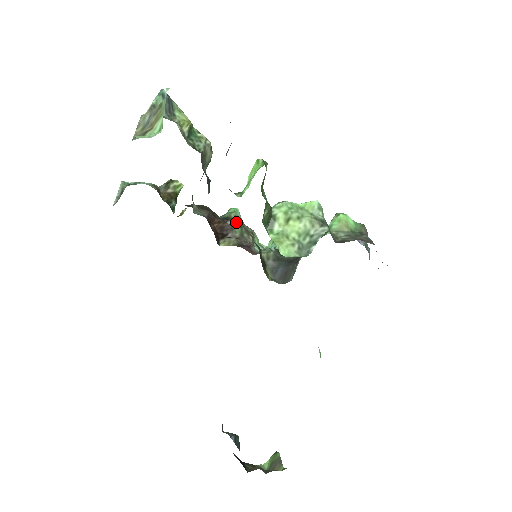
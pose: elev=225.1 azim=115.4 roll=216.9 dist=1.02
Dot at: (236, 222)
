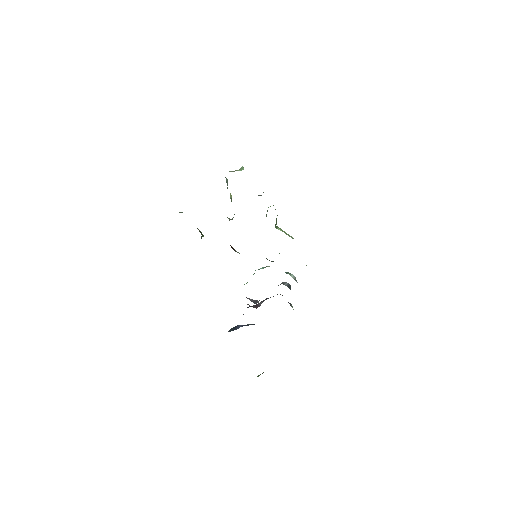
Dot at: occluded
